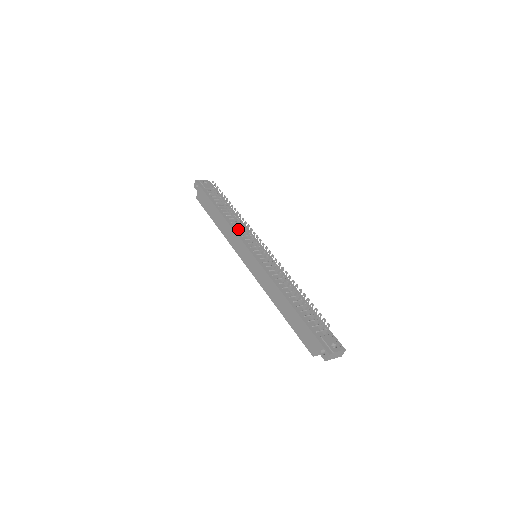
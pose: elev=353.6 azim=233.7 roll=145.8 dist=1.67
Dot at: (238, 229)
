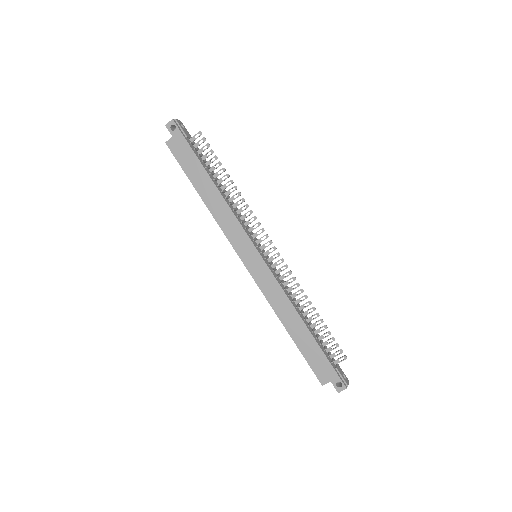
Dot at: (238, 216)
